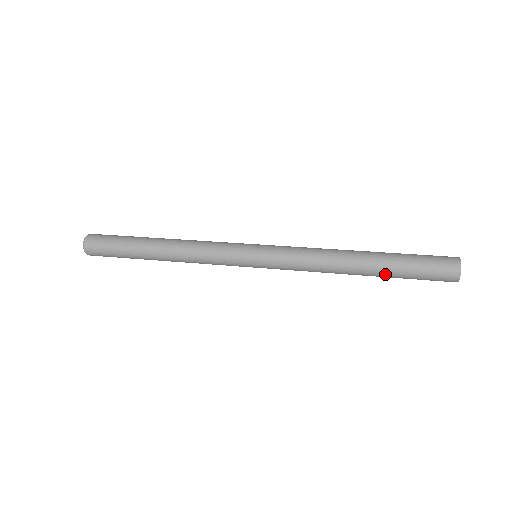
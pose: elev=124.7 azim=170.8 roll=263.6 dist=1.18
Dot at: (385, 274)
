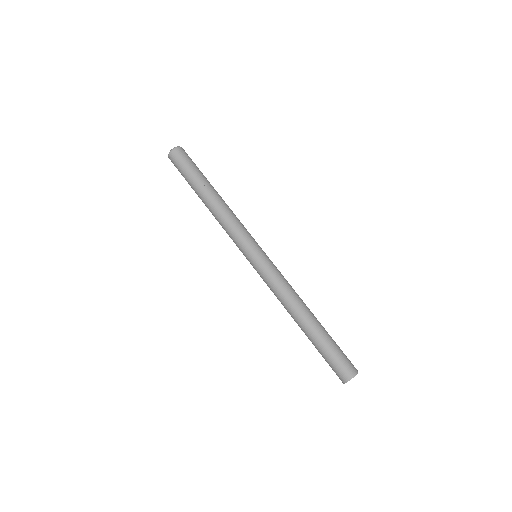
Dot at: (311, 339)
